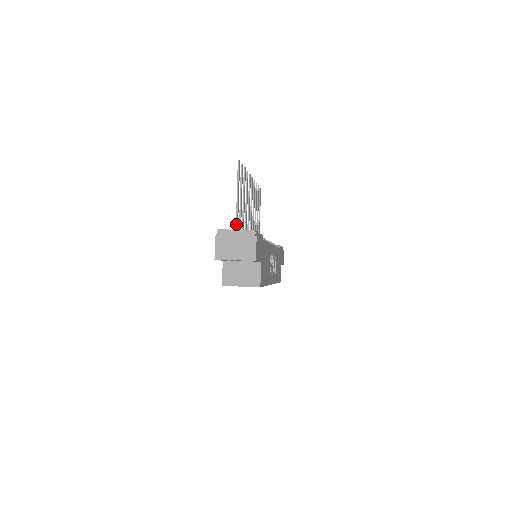
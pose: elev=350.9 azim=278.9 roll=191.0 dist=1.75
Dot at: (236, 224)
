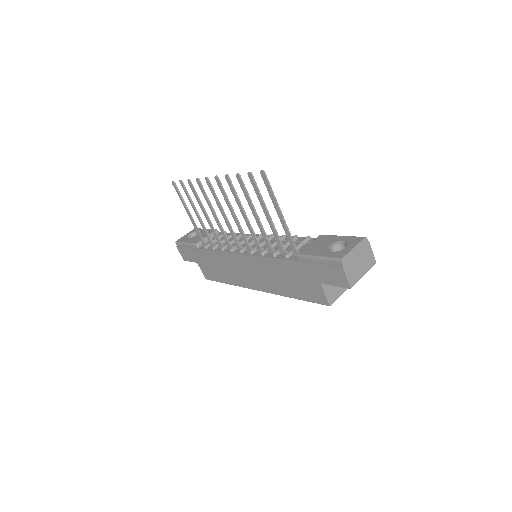
Dot at: (292, 240)
